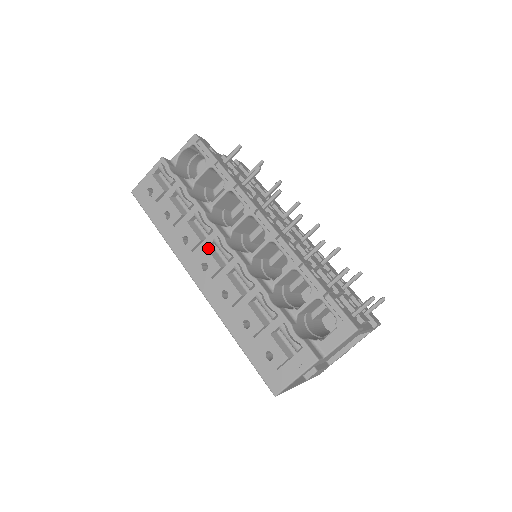
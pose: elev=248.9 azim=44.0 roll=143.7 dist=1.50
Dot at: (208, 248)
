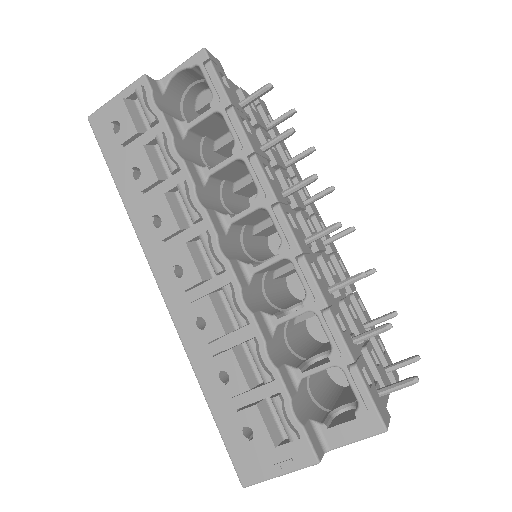
Dot at: (189, 244)
